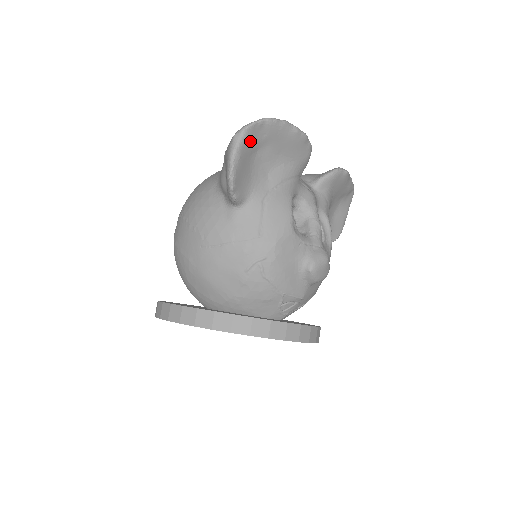
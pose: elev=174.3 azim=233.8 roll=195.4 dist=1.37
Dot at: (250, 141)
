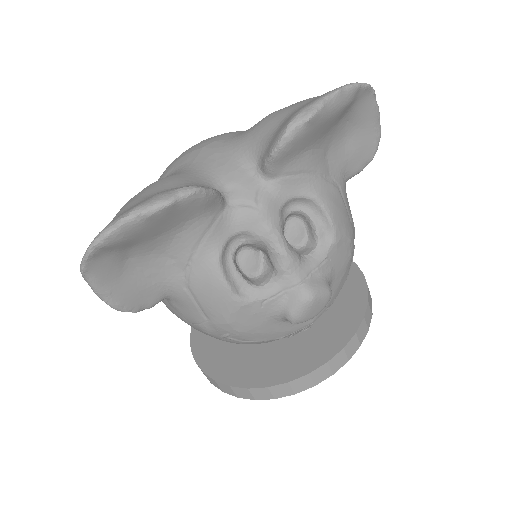
Dot at: (103, 270)
